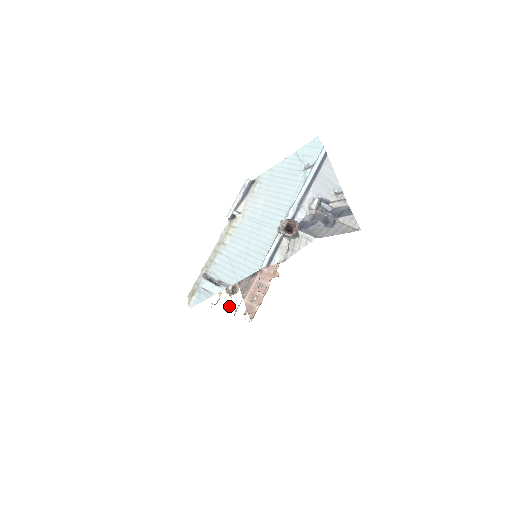
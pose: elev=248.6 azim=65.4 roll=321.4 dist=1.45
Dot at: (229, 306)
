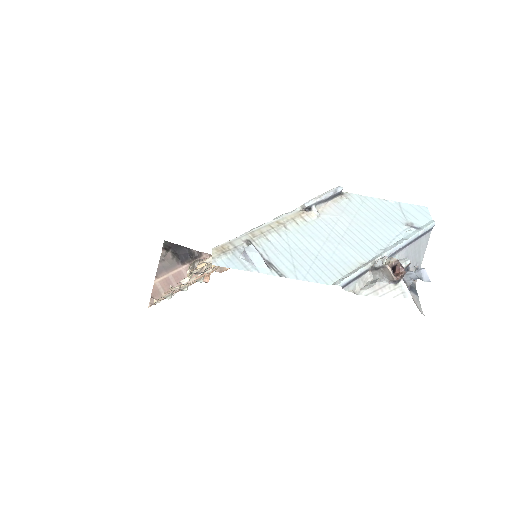
Dot at: (185, 283)
